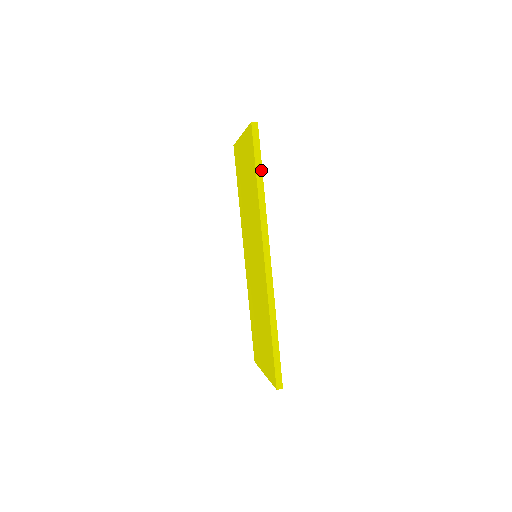
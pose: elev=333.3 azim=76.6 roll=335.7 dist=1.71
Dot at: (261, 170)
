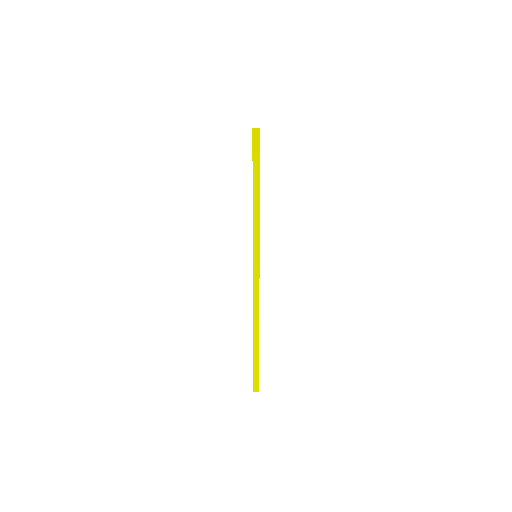
Dot at: (258, 182)
